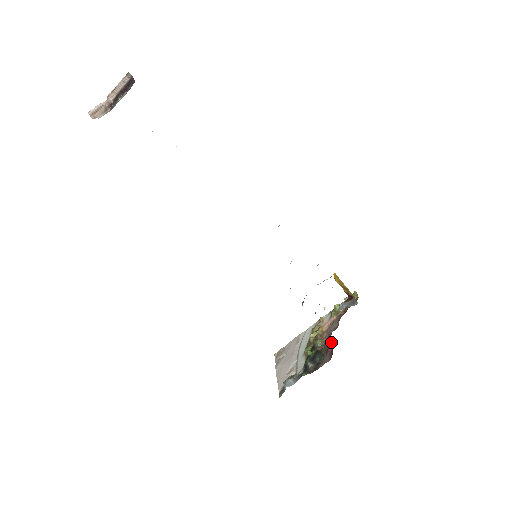
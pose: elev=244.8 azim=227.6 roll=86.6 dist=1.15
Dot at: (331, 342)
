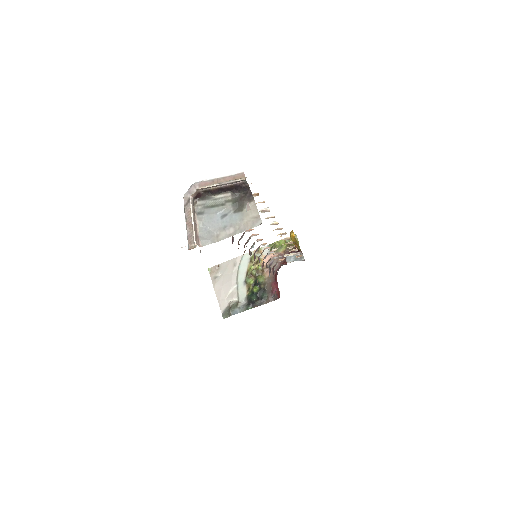
Dot at: (277, 287)
